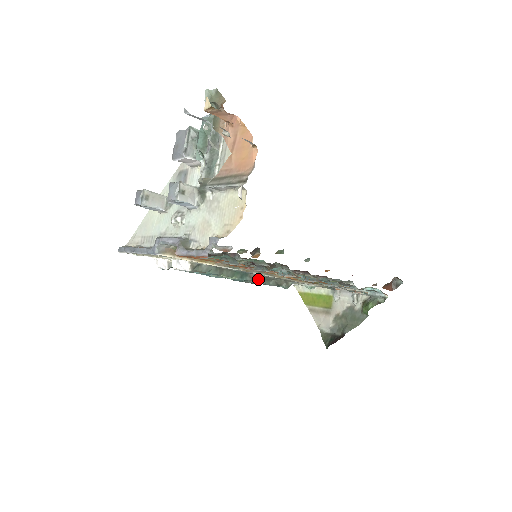
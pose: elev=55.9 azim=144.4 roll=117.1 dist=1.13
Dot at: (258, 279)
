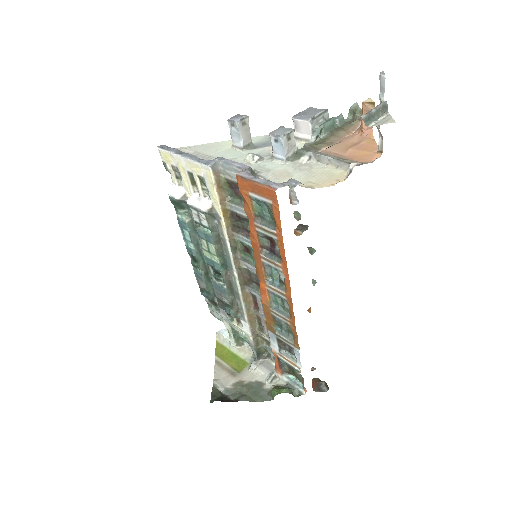
Dot at: (228, 282)
